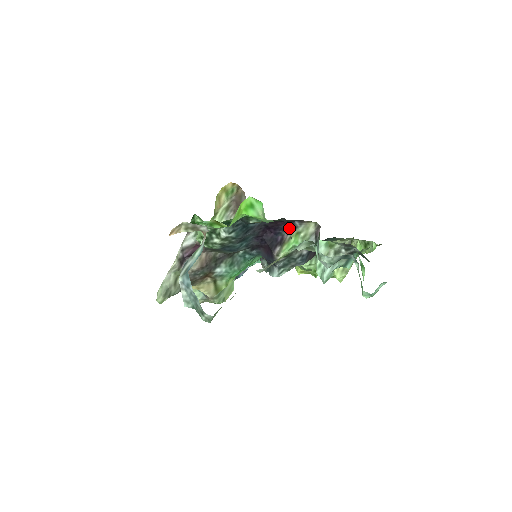
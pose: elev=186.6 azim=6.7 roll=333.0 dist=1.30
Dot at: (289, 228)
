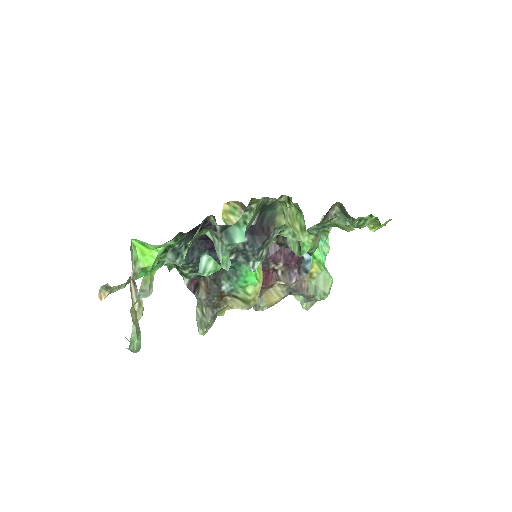
Dot at: occluded
